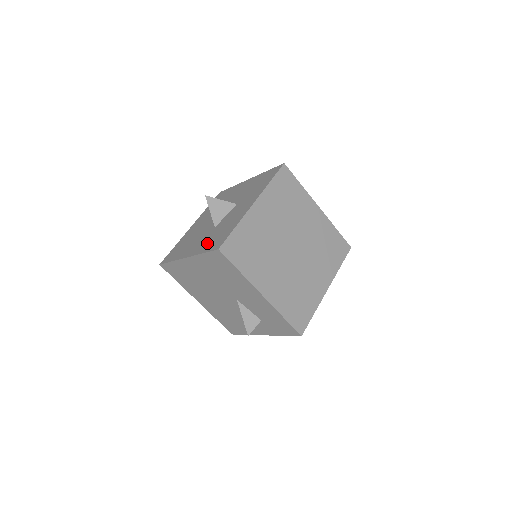
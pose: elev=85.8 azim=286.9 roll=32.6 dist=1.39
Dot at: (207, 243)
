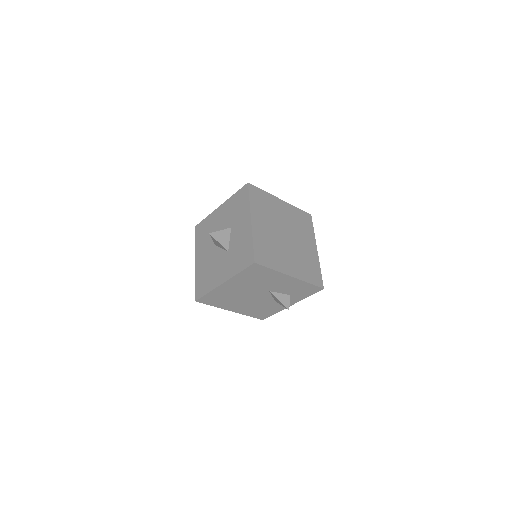
Dot at: (235, 264)
